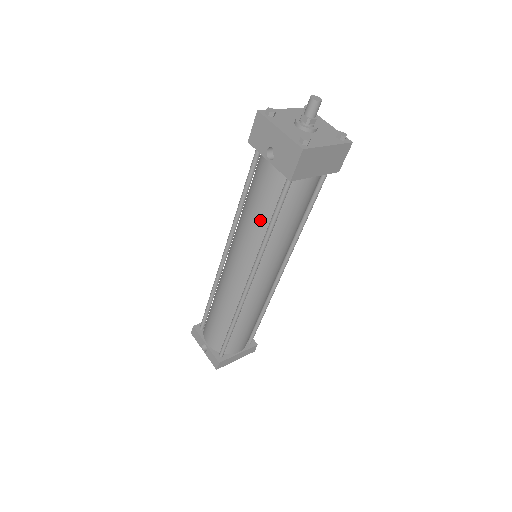
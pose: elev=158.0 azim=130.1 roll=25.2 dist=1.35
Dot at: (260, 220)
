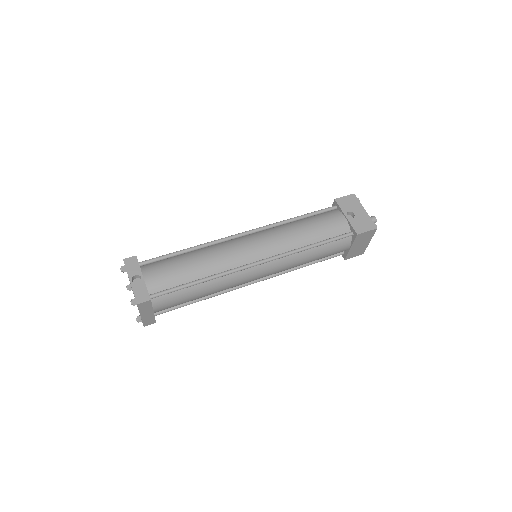
Dot at: (309, 237)
